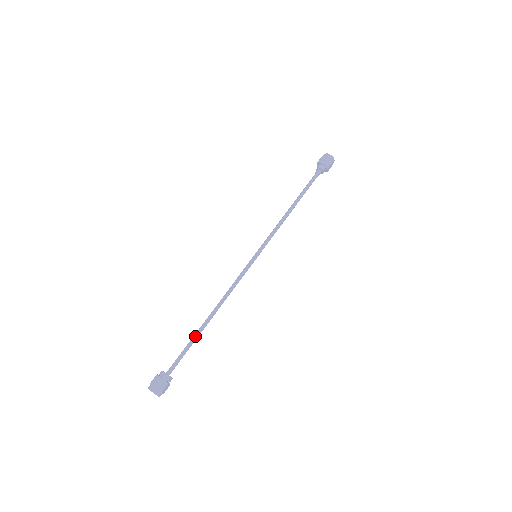
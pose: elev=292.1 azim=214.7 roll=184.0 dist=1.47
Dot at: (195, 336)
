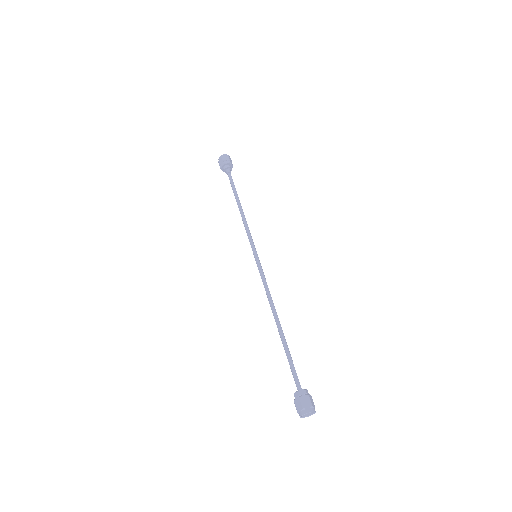
Dot at: (284, 346)
